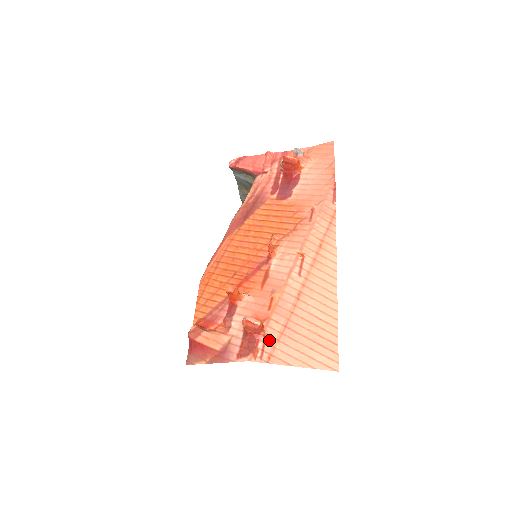
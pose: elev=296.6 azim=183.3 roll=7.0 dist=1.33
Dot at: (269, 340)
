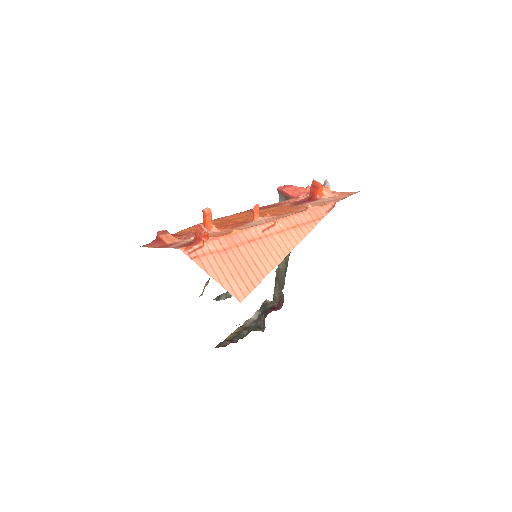
Dot at: (205, 249)
